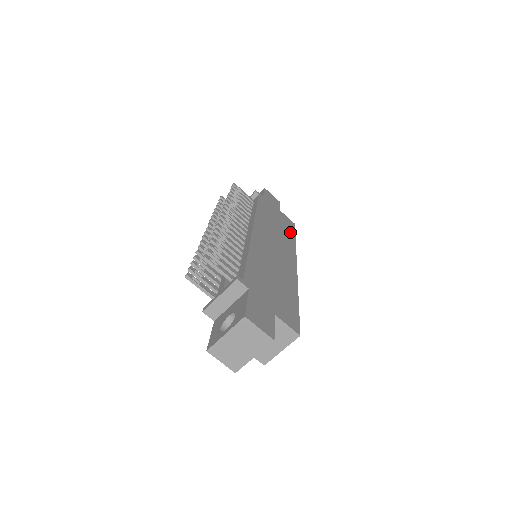
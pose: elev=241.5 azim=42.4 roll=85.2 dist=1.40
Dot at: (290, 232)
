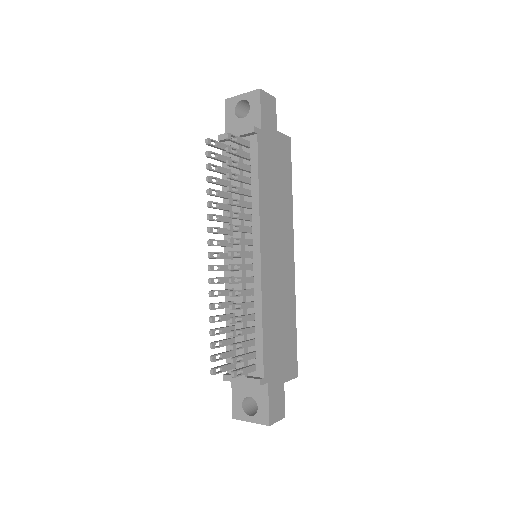
Dot at: (287, 178)
